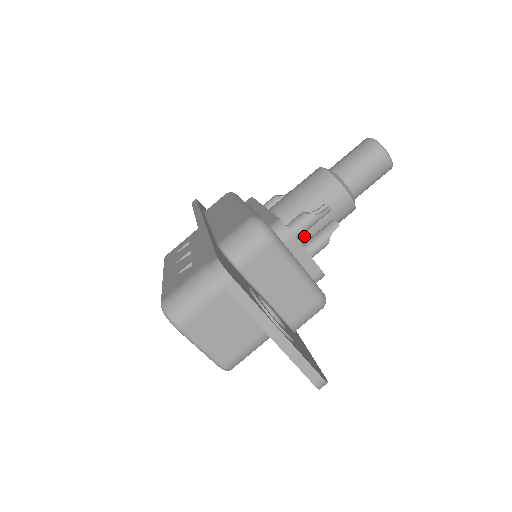
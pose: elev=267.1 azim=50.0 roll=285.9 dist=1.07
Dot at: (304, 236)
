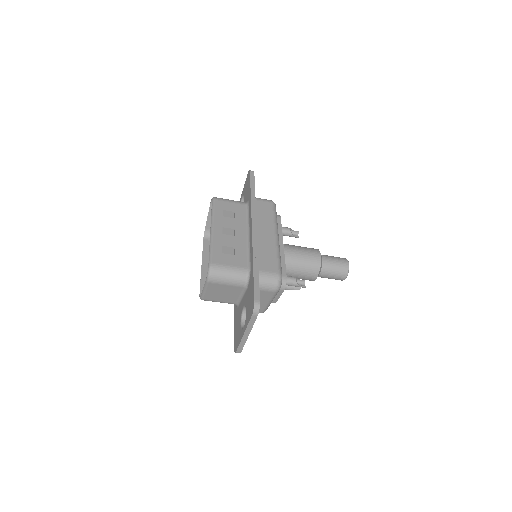
Dot at: occluded
